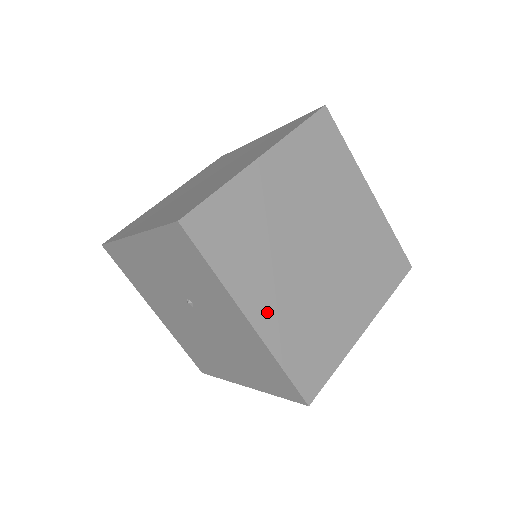
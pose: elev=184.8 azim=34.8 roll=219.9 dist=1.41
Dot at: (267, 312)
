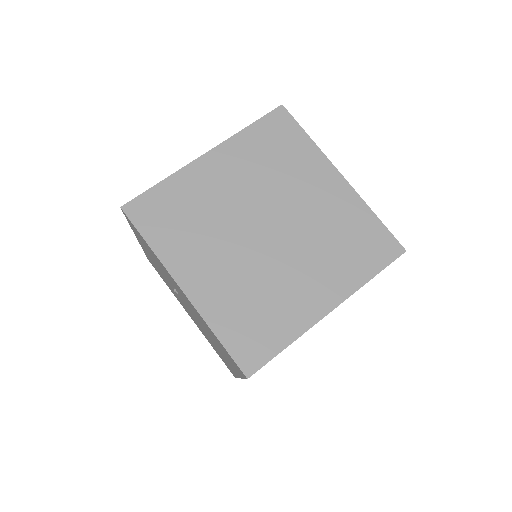
Dot at: (202, 284)
